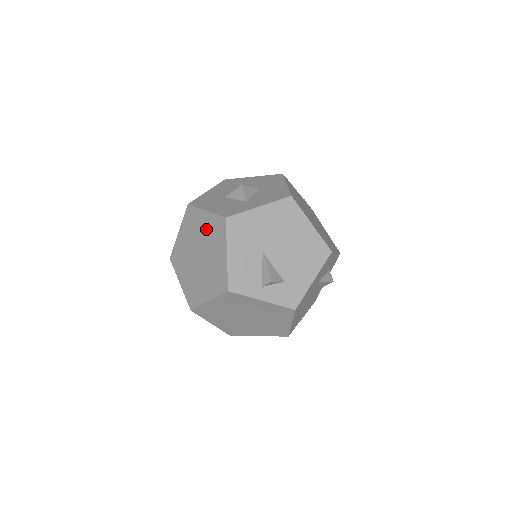
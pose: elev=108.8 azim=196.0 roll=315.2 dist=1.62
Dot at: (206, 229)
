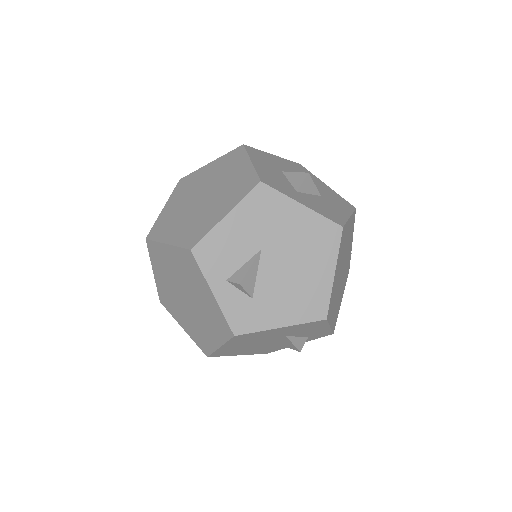
Dot at: (234, 178)
